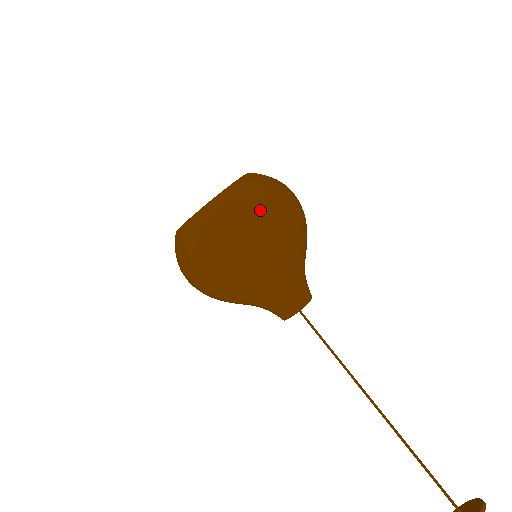
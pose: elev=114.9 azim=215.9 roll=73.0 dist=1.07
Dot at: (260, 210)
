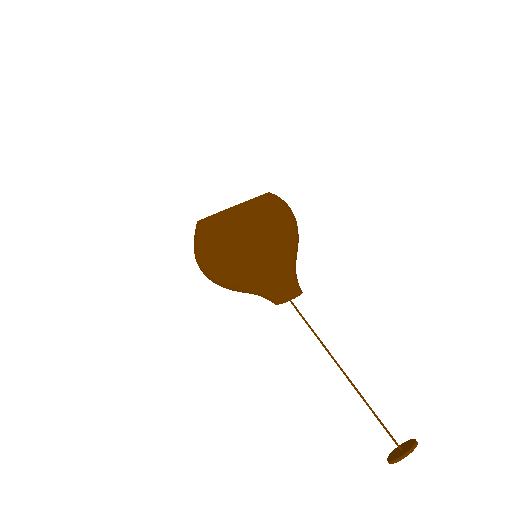
Dot at: (289, 215)
